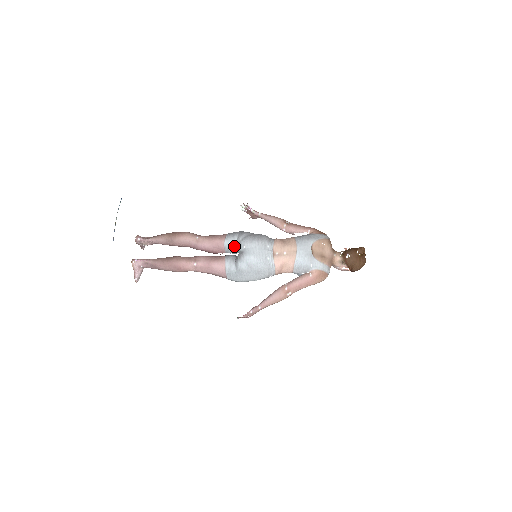
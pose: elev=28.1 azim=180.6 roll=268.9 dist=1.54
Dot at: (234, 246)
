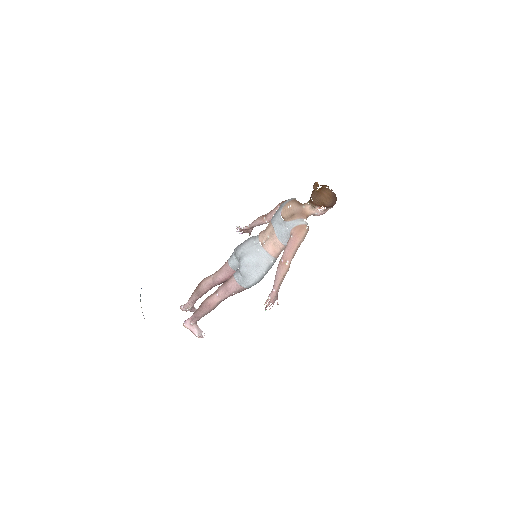
Dot at: (236, 261)
